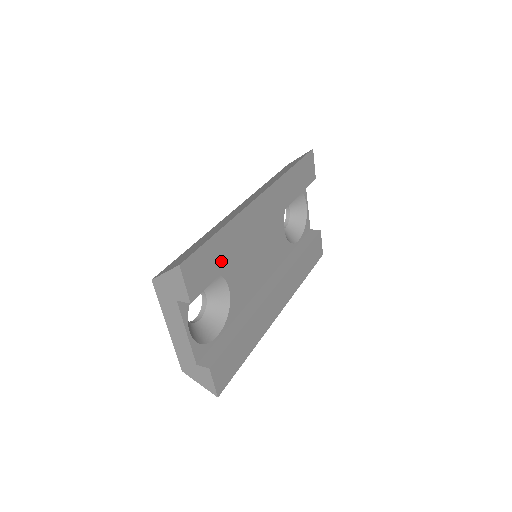
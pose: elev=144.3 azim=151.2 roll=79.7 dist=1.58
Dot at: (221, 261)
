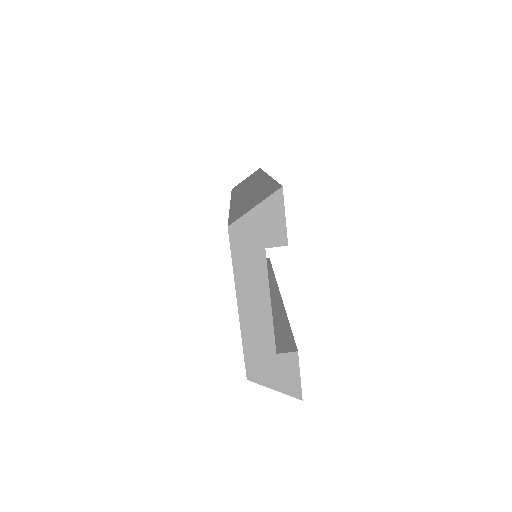
Dot at: occluded
